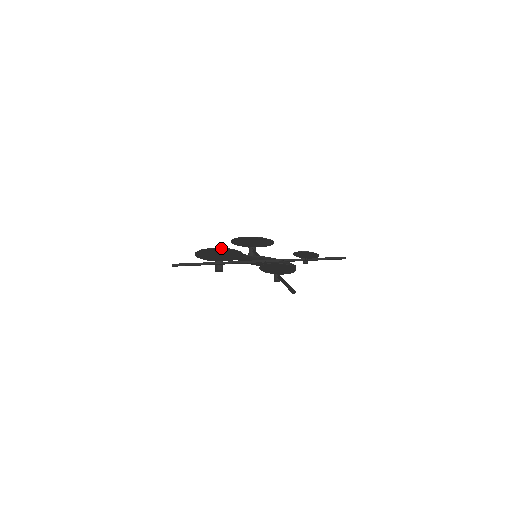
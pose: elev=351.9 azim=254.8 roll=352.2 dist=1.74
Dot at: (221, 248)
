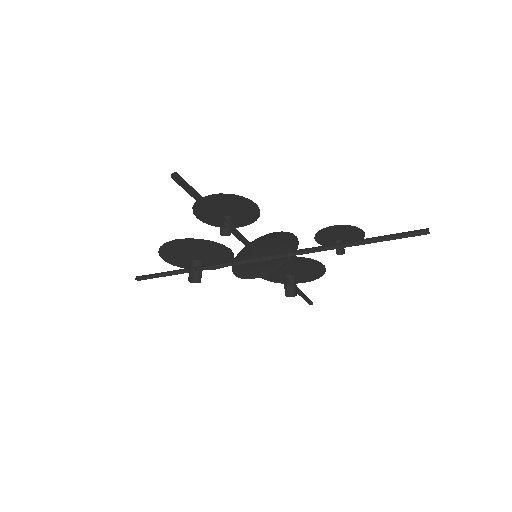
Dot at: (223, 267)
